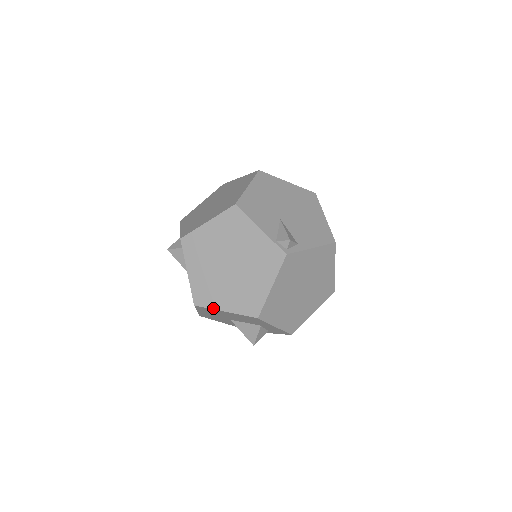
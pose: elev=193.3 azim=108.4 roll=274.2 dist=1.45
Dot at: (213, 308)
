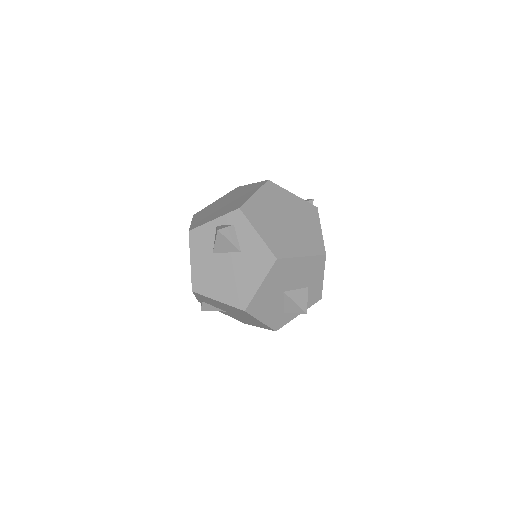
Dot at: (292, 256)
